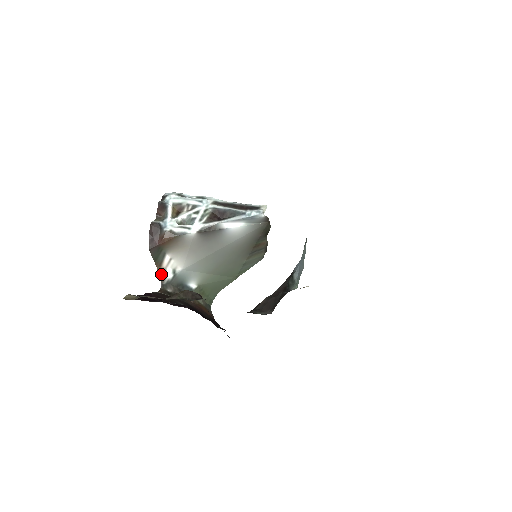
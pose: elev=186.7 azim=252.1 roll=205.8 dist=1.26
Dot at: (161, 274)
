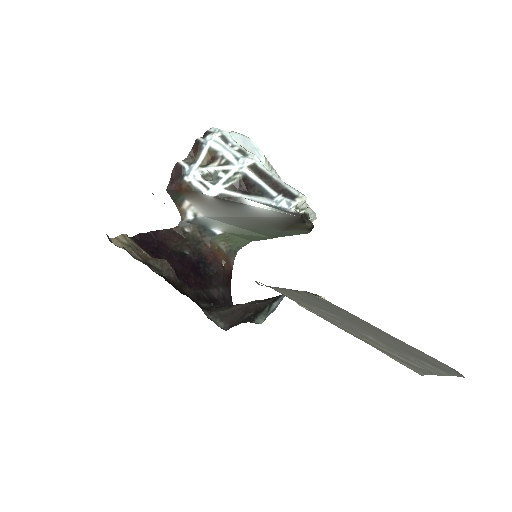
Dot at: (181, 213)
